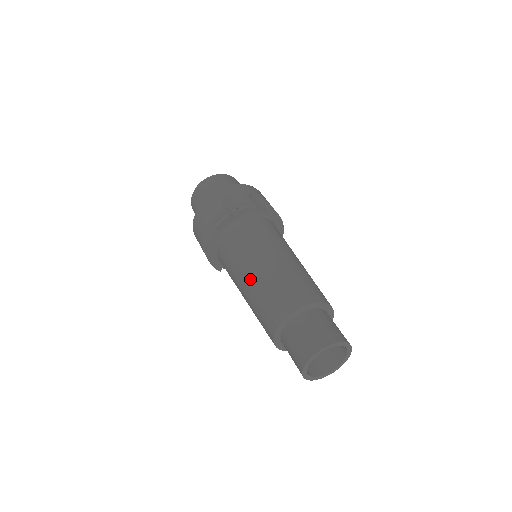
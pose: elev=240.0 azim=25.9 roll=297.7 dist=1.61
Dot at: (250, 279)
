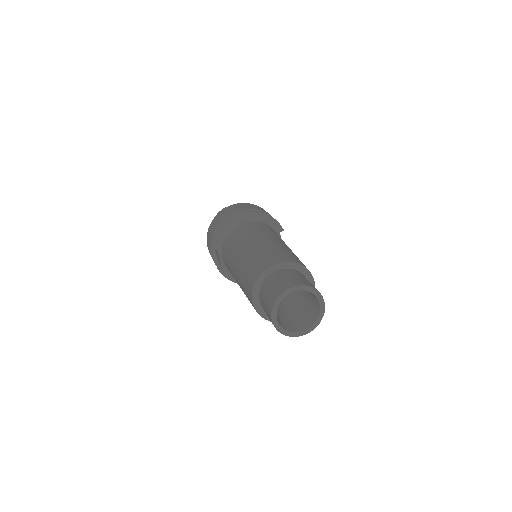
Dot at: (264, 240)
